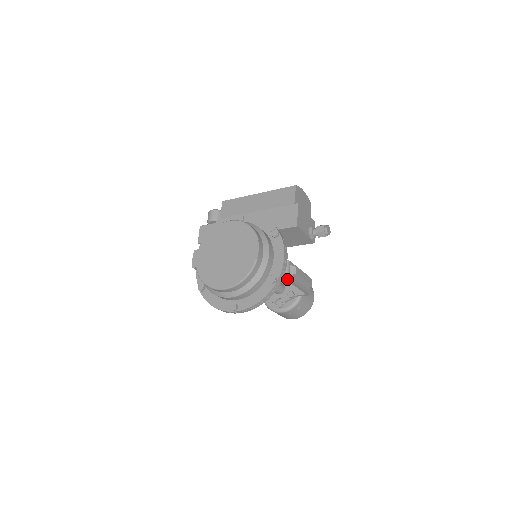
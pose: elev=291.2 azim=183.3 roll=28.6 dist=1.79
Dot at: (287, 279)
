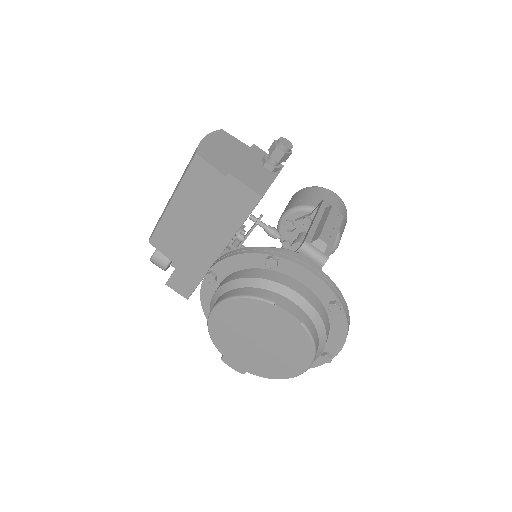
Dot at: (326, 260)
